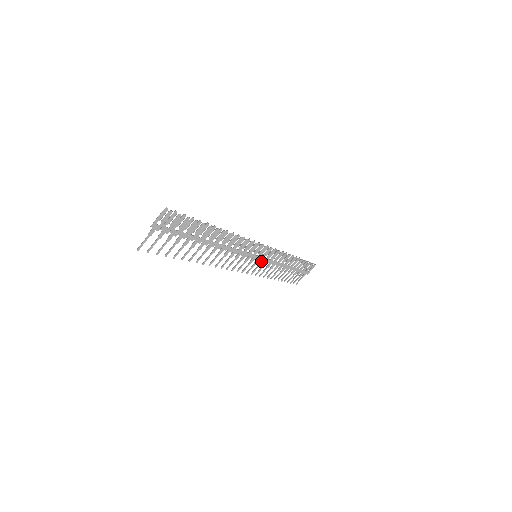
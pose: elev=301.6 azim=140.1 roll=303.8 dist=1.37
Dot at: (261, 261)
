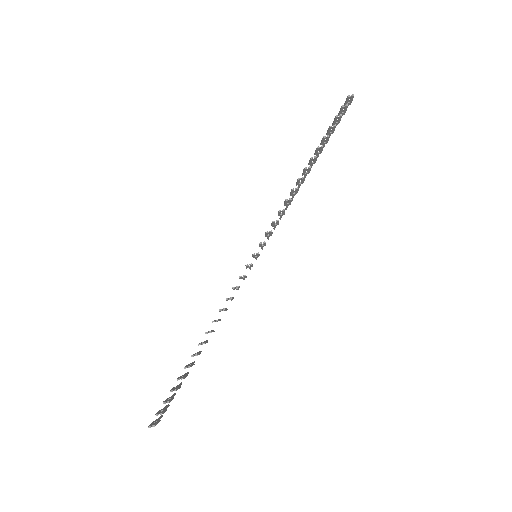
Dot at: (267, 237)
